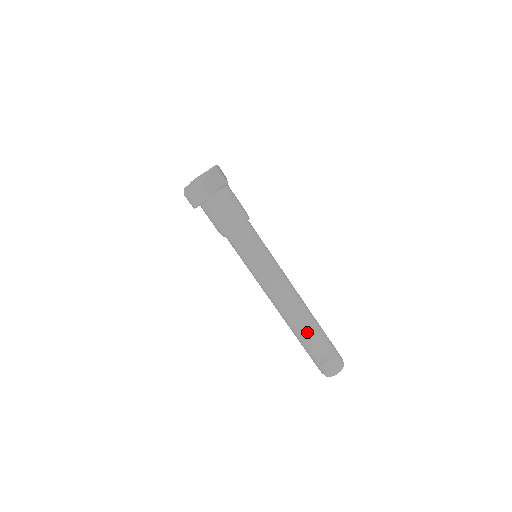
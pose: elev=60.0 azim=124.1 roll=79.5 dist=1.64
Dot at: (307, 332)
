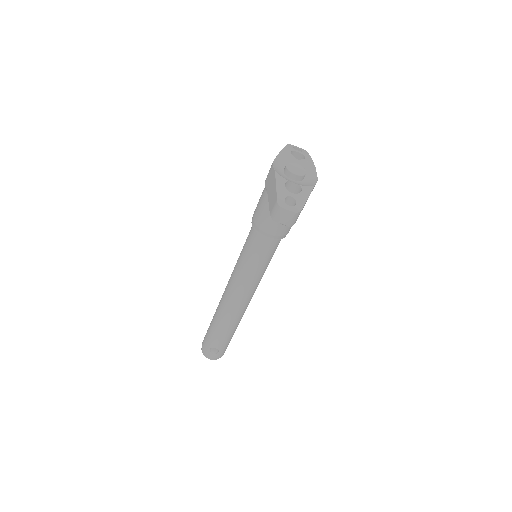
Dot at: (227, 329)
